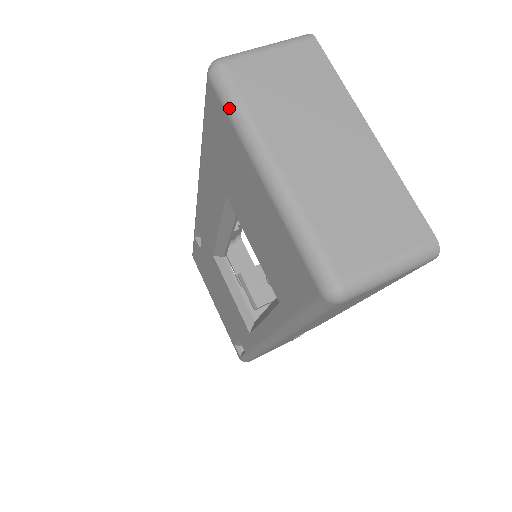
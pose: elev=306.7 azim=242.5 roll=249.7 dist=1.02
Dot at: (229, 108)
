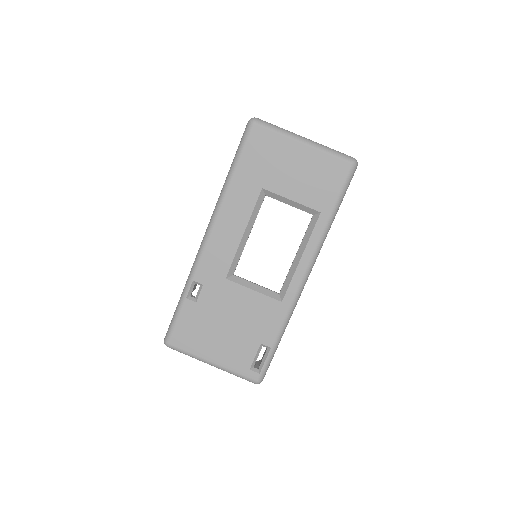
Dot at: (272, 128)
